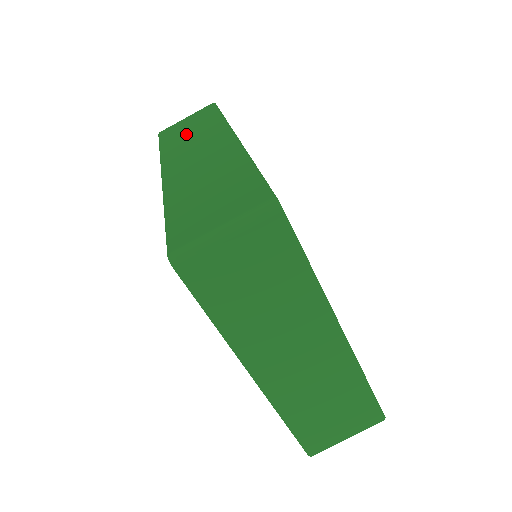
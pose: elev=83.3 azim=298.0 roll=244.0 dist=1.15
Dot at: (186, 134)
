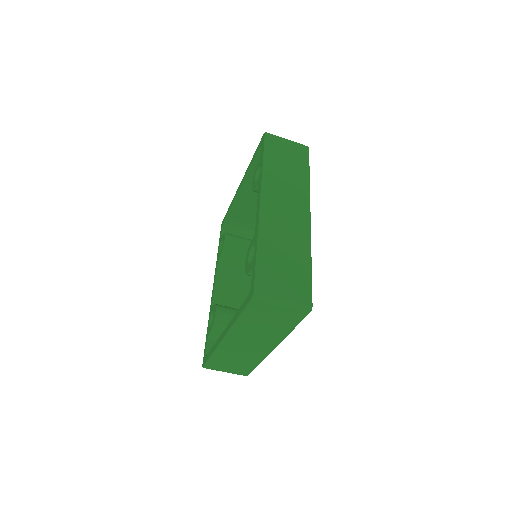
Dot at: (284, 168)
